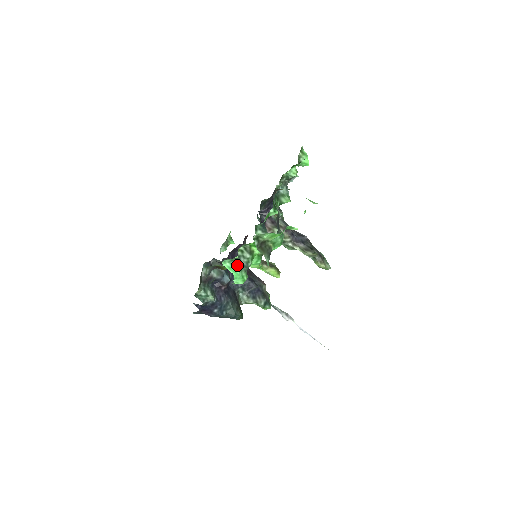
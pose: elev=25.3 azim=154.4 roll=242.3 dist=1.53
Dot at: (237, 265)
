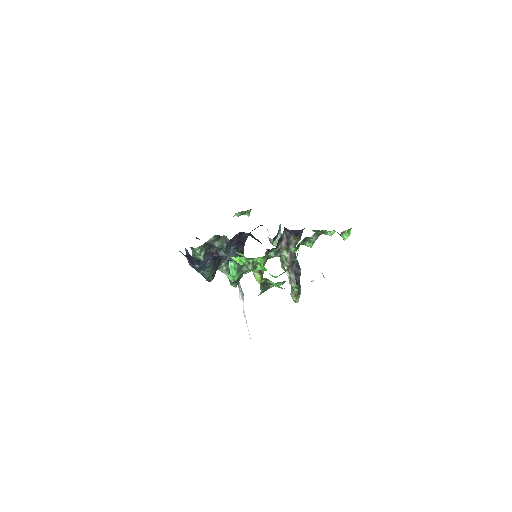
Dot at: (238, 269)
